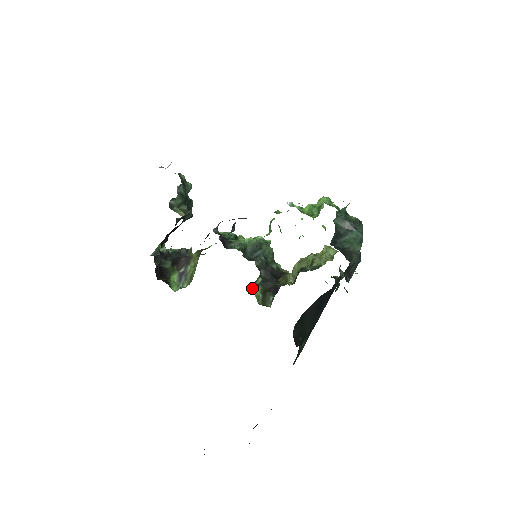
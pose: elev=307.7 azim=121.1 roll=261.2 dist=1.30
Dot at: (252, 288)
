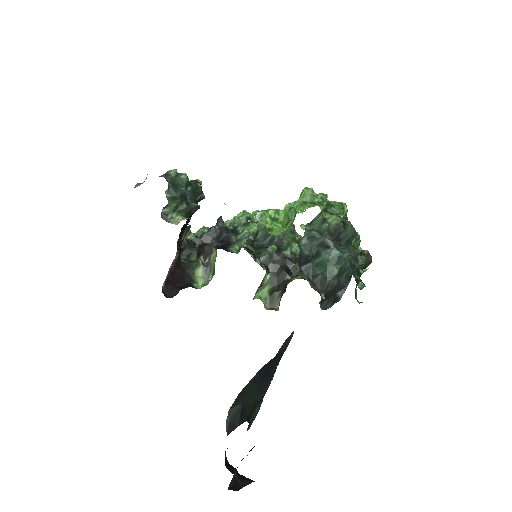
Dot at: (259, 290)
